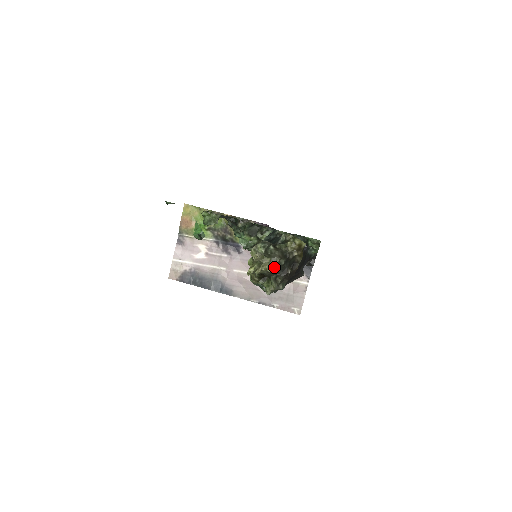
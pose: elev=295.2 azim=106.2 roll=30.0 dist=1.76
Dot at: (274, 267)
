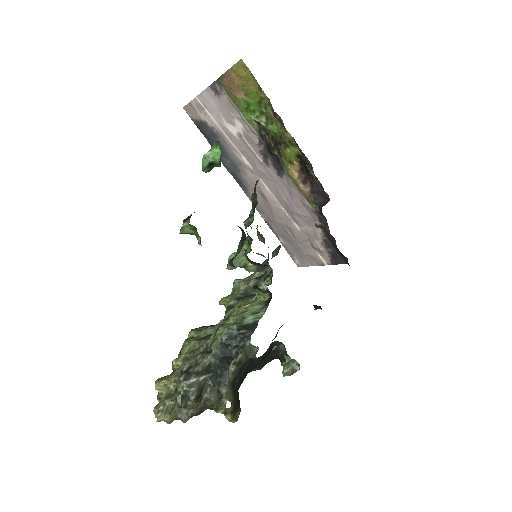
Dot at: occluded
